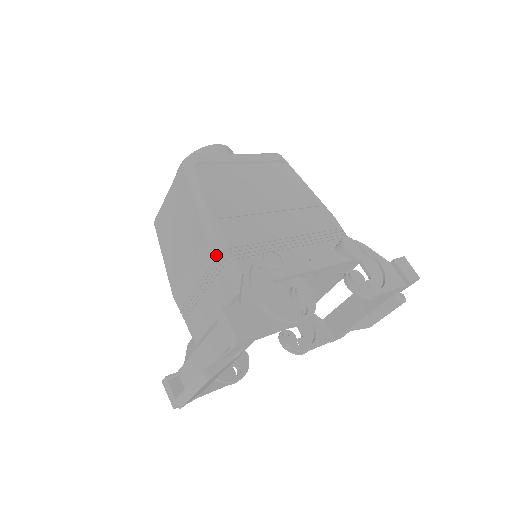
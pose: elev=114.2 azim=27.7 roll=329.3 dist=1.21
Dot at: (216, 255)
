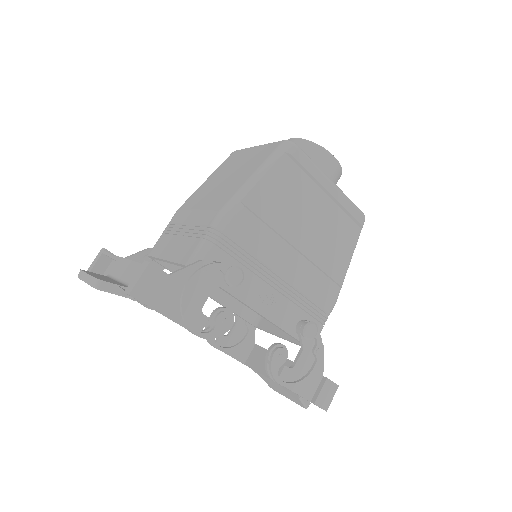
Dot at: (211, 226)
